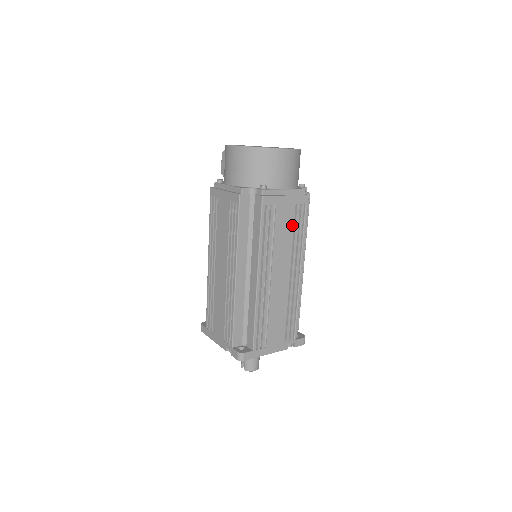
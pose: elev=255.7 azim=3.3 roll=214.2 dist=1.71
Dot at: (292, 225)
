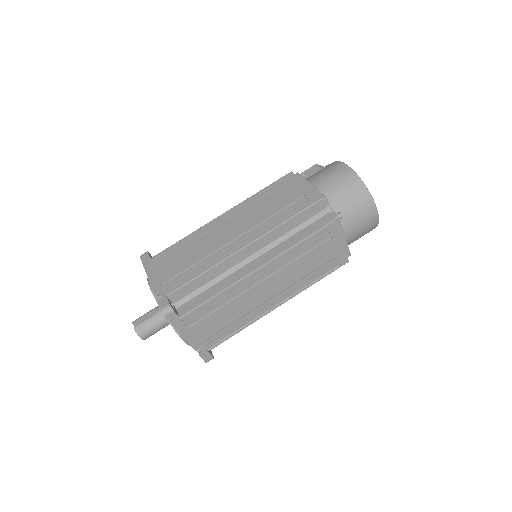
Dot at: (318, 266)
